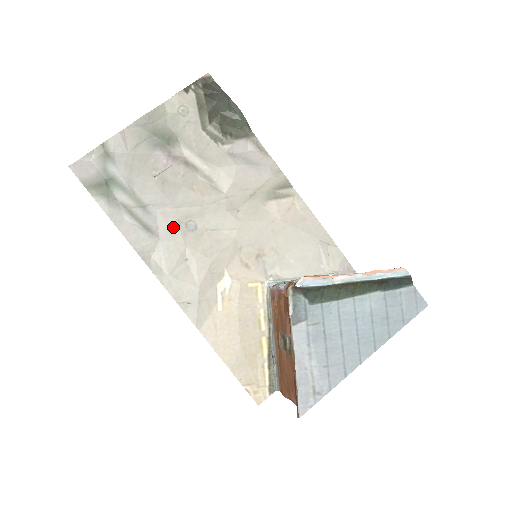
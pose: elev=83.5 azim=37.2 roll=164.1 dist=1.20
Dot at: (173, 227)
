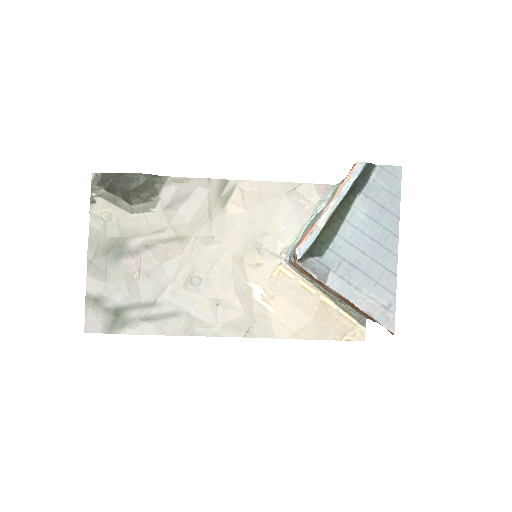
Dot at: (186, 295)
